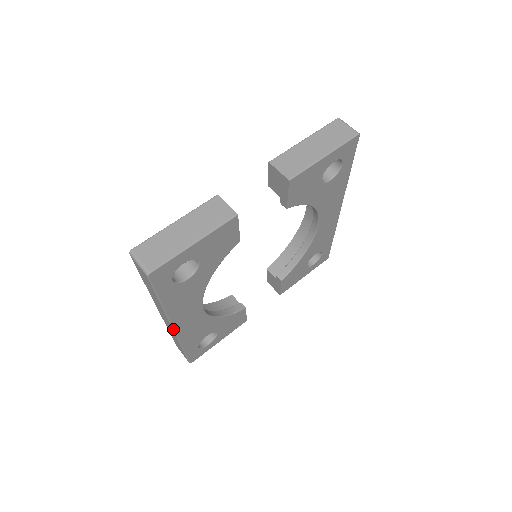
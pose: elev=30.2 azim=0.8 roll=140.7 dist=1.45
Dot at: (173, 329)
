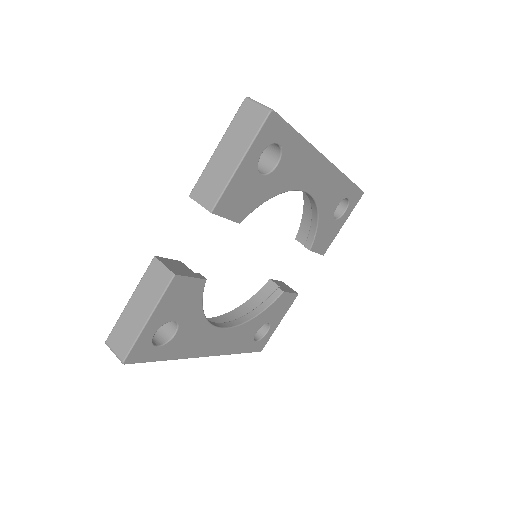
Dot at: (206, 356)
